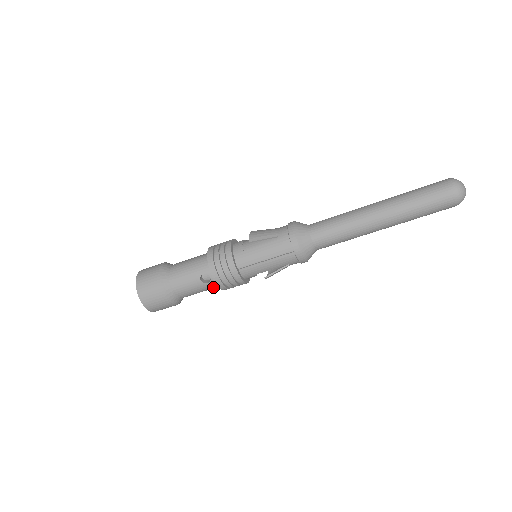
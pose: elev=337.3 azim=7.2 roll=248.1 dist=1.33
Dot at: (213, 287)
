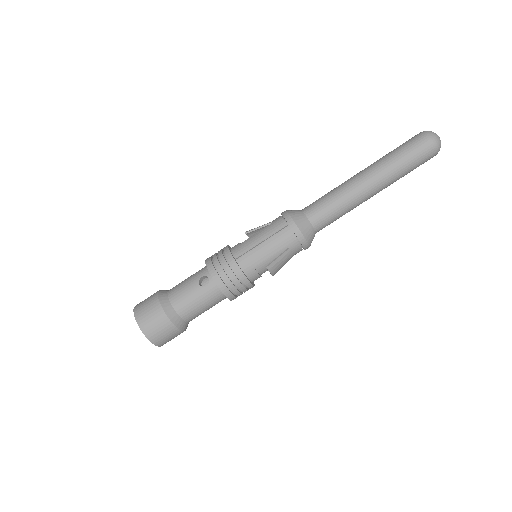
Dot at: (214, 294)
